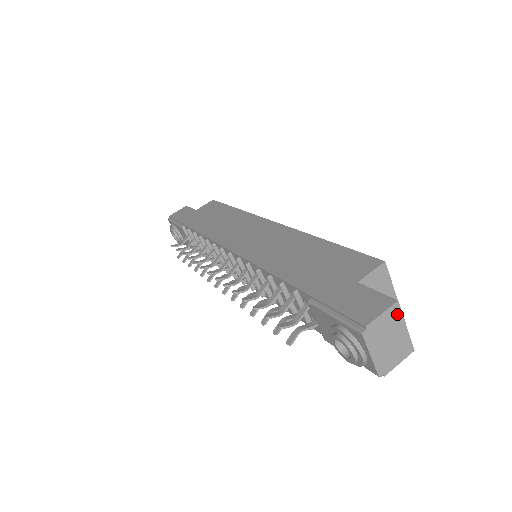
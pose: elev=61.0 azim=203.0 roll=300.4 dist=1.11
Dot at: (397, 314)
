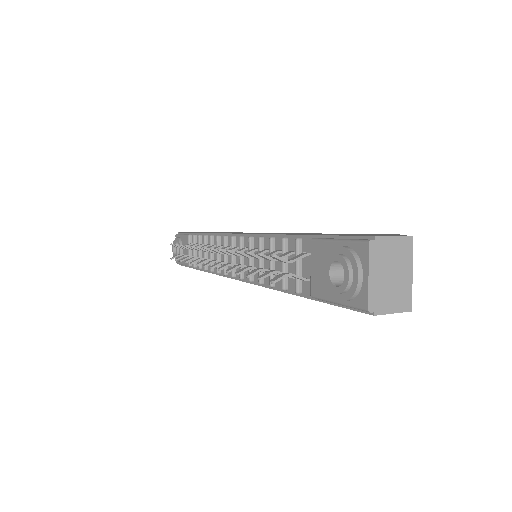
Dot at: (408, 250)
